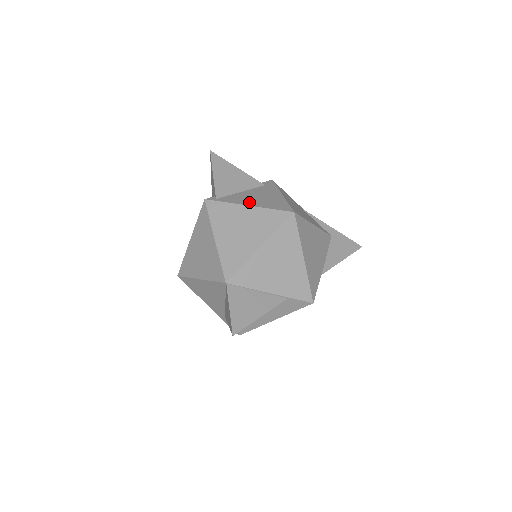
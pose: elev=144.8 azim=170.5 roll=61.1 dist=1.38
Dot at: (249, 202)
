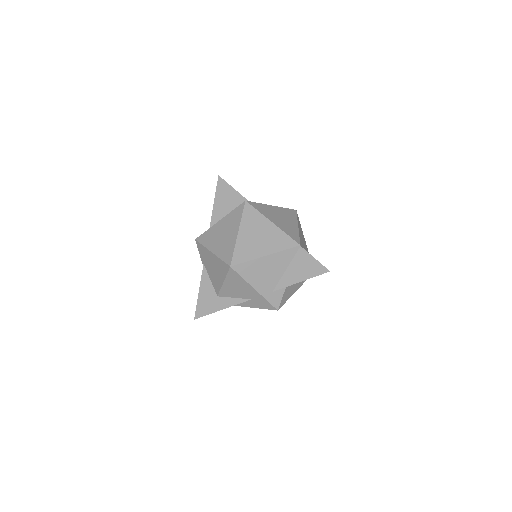
Dot at: occluded
